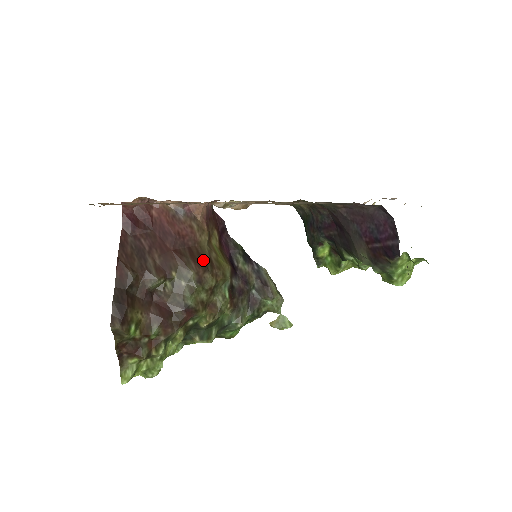
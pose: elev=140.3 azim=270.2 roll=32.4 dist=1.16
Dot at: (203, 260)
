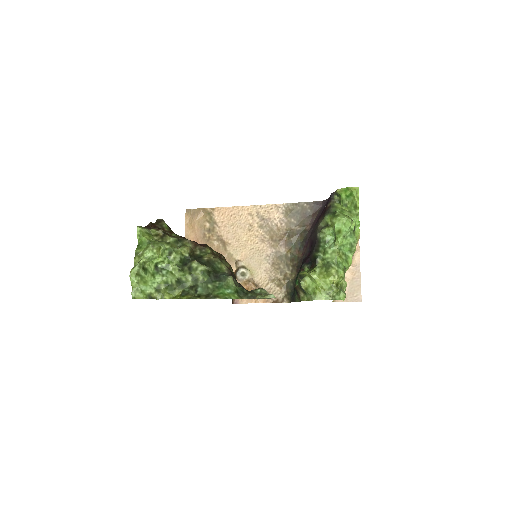
Dot at: occluded
